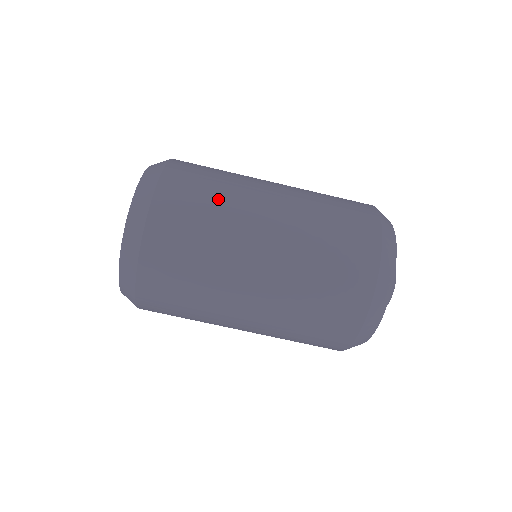
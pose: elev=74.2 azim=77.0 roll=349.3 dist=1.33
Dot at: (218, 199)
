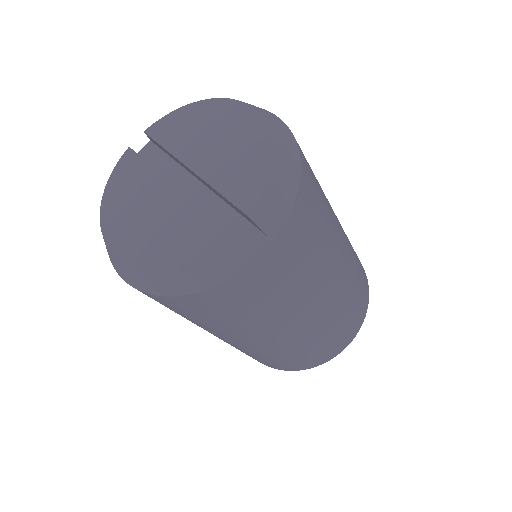
Dot at: (210, 324)
